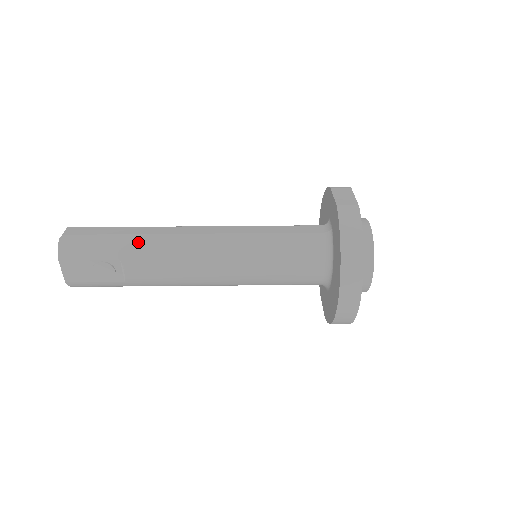
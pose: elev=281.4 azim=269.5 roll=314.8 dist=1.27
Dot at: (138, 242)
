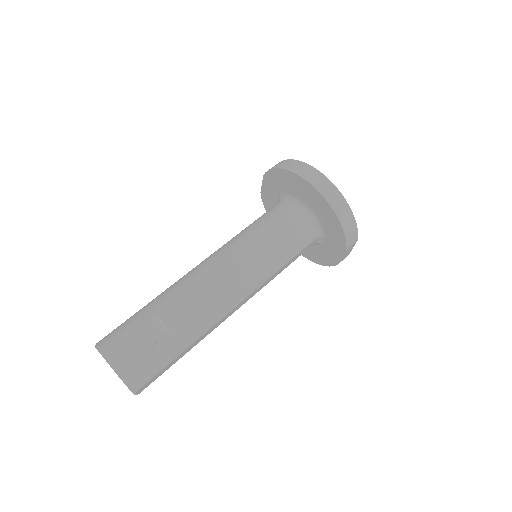
Dot at: (159, 297)
